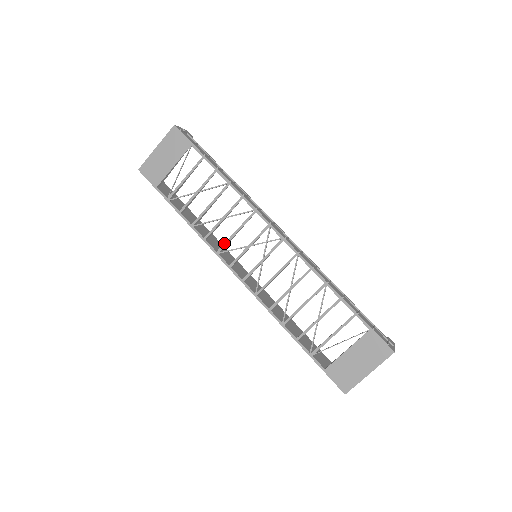
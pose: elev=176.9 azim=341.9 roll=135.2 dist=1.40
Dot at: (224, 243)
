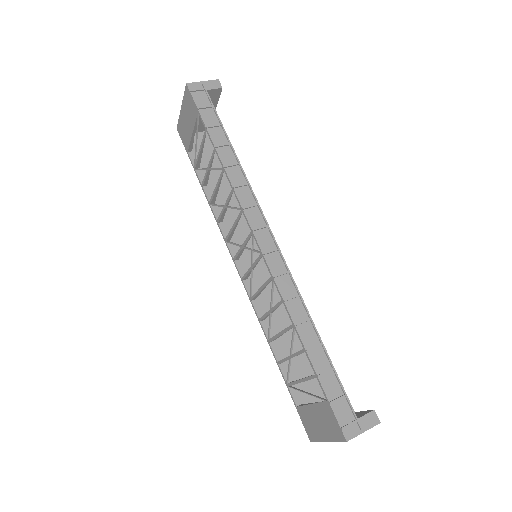
Dot at: (228, 233)
